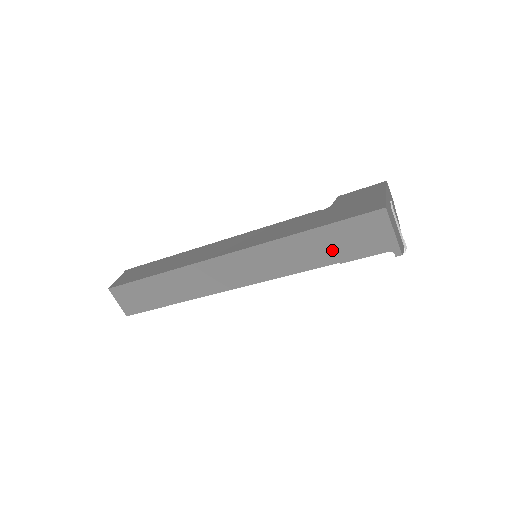
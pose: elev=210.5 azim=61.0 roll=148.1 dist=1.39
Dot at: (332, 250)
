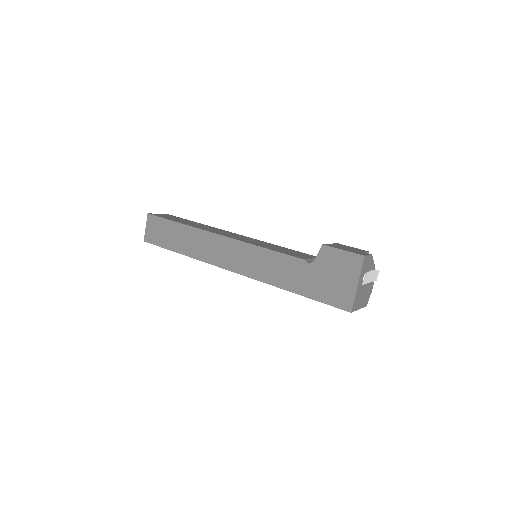
Dot at: occluded
